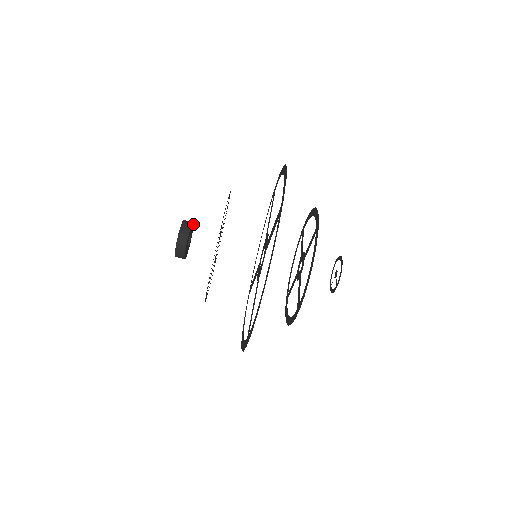
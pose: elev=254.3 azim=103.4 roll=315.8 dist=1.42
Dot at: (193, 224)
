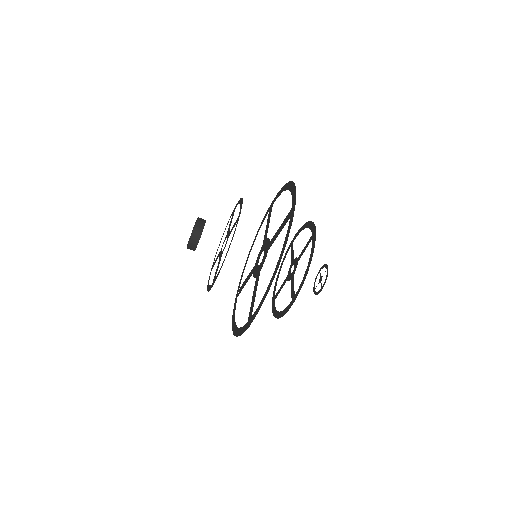
Dot at: occluded
